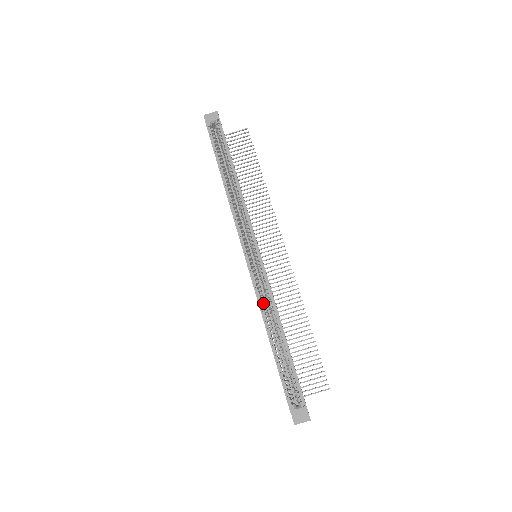
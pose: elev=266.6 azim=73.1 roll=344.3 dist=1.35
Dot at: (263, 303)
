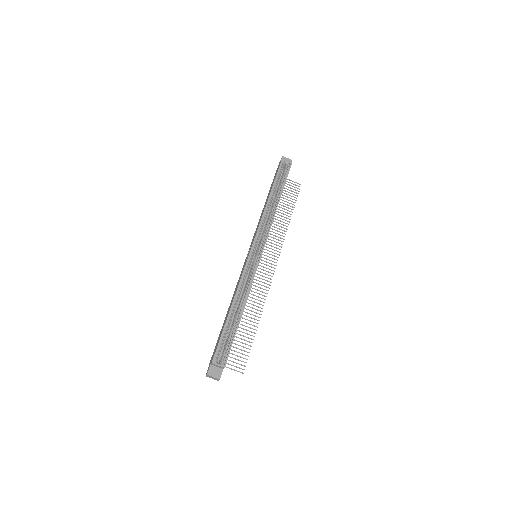
Dot at: (242, 284)
